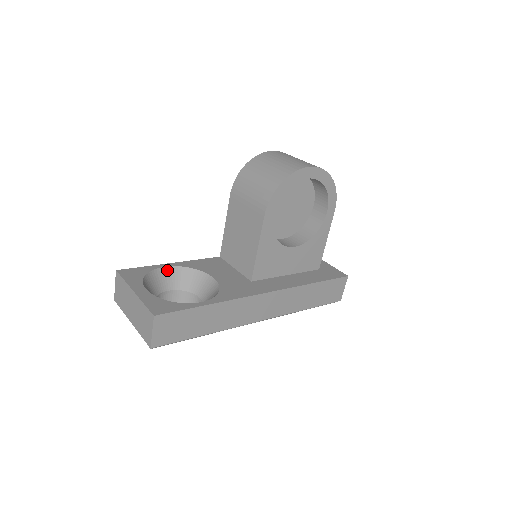
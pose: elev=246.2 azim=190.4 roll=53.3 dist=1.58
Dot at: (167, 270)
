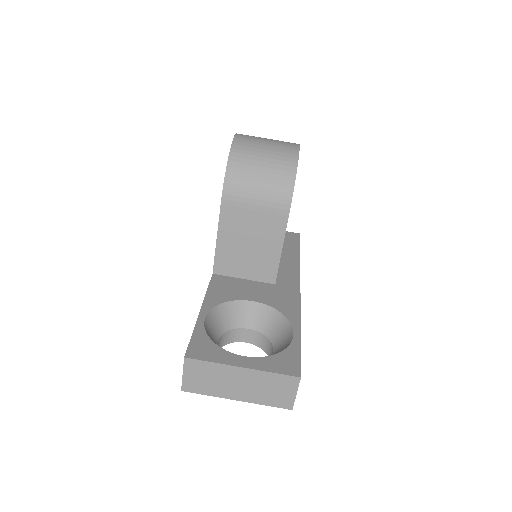
Dot at: (207, 321)
